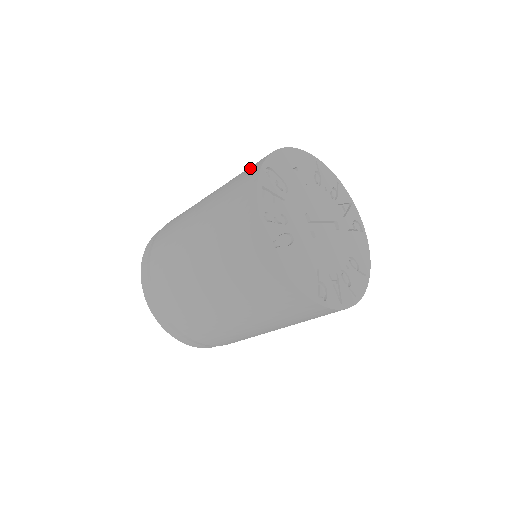
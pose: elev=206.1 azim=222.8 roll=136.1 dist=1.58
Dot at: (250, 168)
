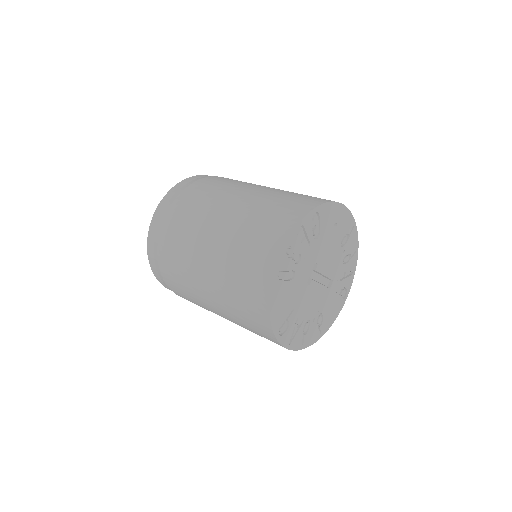
Dot at: (304, 199)
